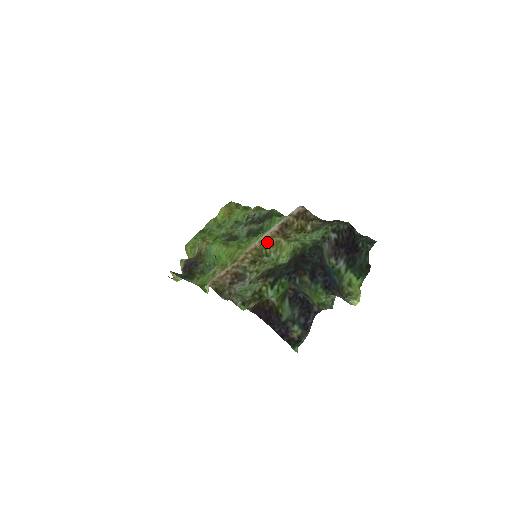
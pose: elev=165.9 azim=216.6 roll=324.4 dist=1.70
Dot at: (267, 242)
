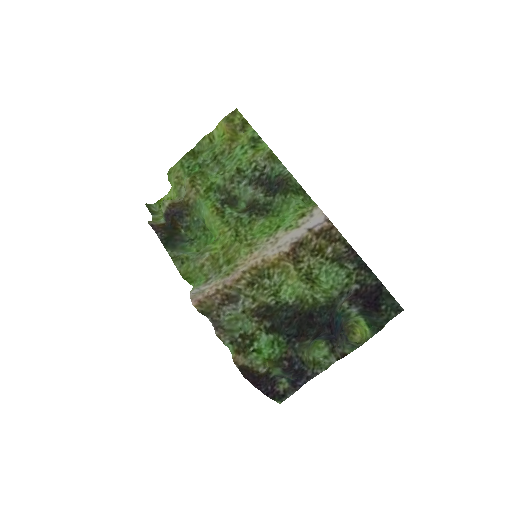
Dot at: (272, 264)
